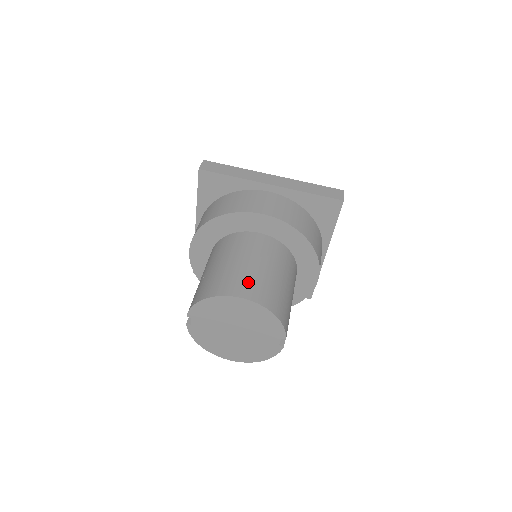
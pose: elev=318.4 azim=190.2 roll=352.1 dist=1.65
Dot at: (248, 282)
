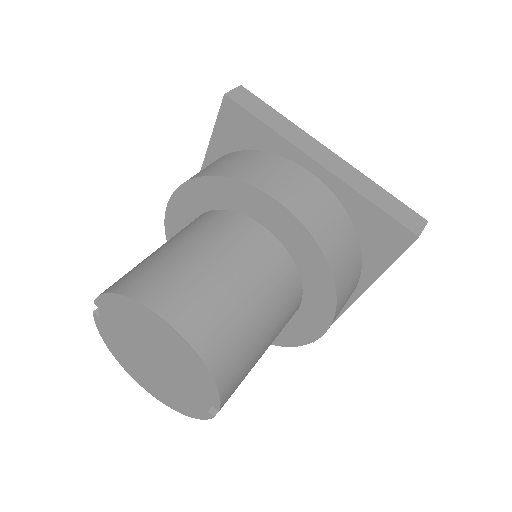
Dot at: (196, 299)
